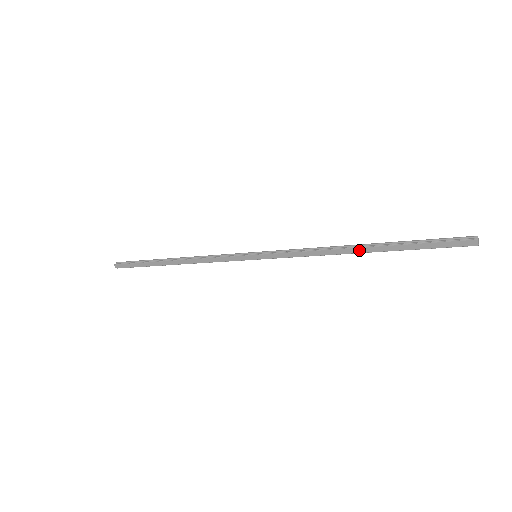
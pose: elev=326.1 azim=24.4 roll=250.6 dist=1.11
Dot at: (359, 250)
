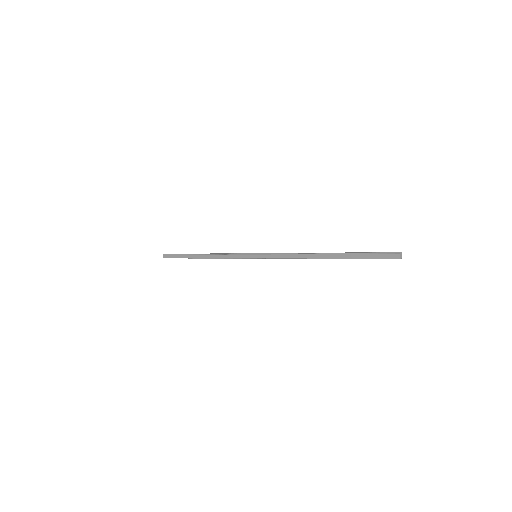
Dot at: (323, 256)
